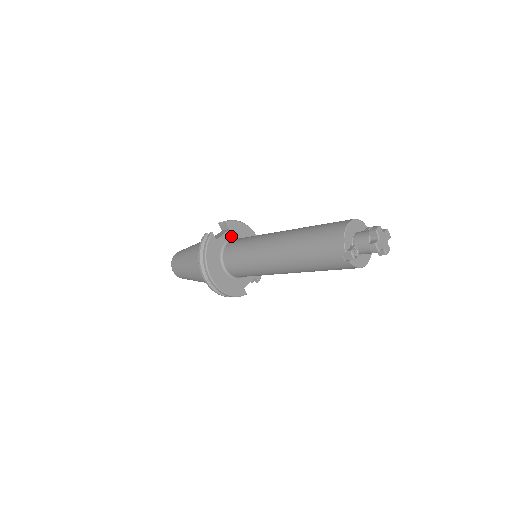
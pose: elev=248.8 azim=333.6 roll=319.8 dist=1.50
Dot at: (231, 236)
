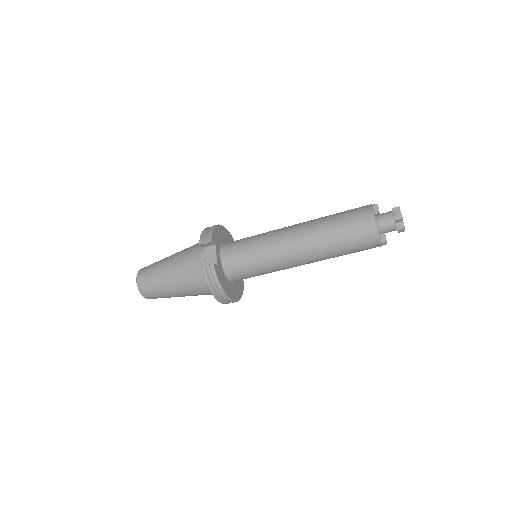
Dot at: (218, 249)
